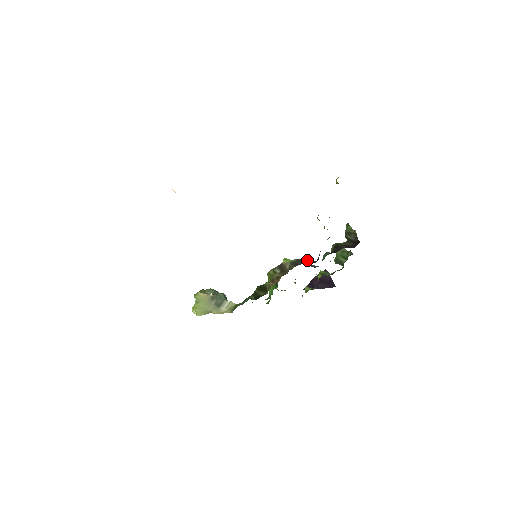
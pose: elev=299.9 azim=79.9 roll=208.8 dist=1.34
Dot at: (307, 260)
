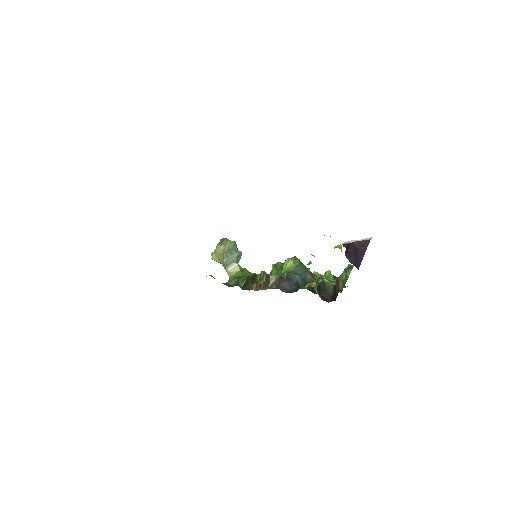
Dot at: (296, 279)
